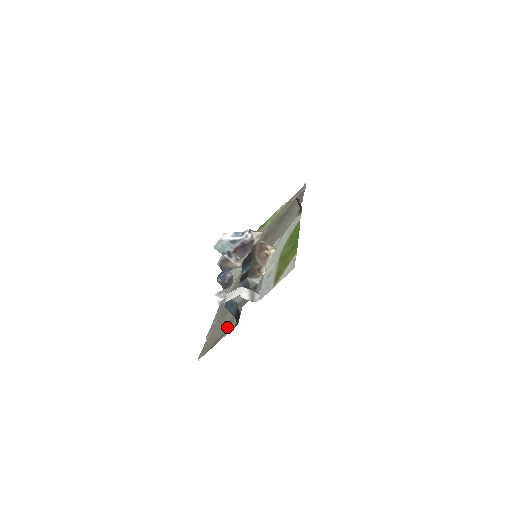
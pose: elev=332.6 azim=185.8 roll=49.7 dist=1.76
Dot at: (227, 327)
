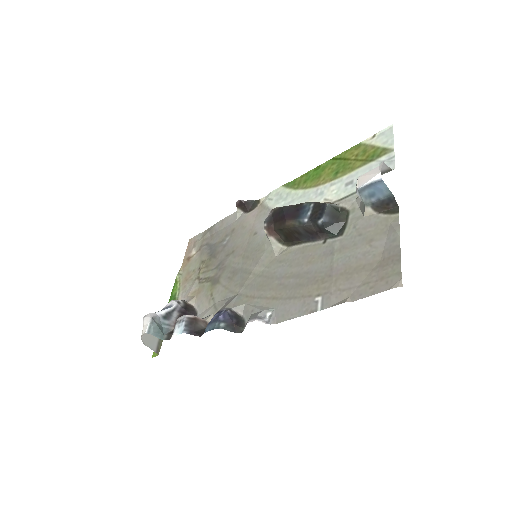
Dot at: (375, 241)
